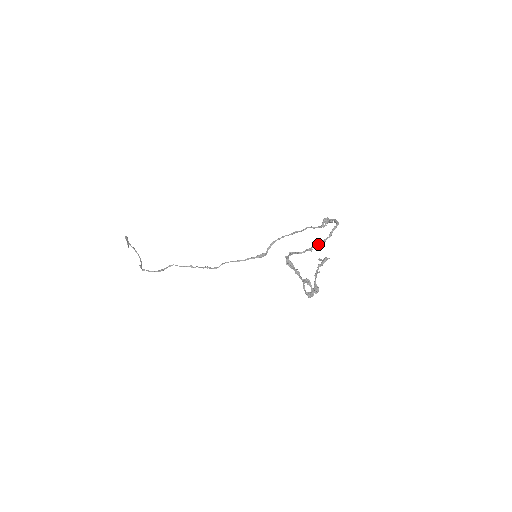
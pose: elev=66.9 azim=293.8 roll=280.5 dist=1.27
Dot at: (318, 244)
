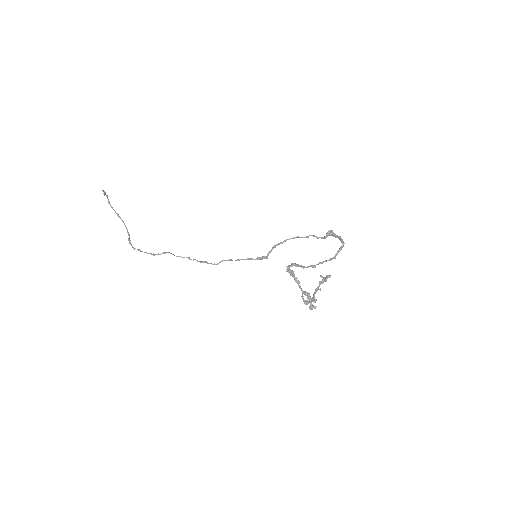
Dot at: (322, 263)
